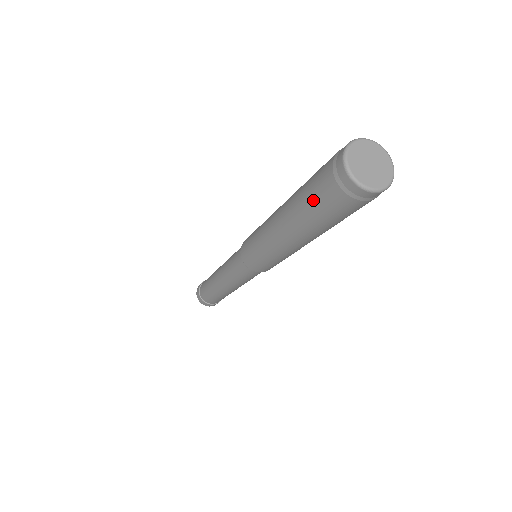
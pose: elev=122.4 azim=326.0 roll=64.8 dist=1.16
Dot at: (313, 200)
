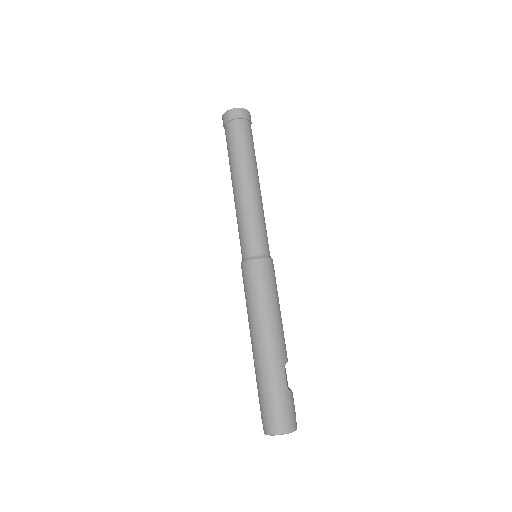
Dot at: (259, 394)
